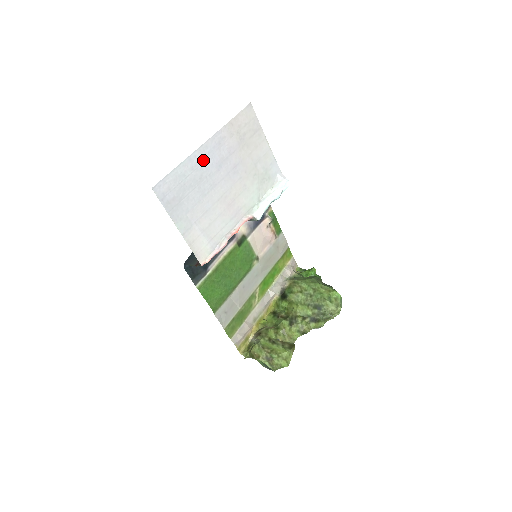
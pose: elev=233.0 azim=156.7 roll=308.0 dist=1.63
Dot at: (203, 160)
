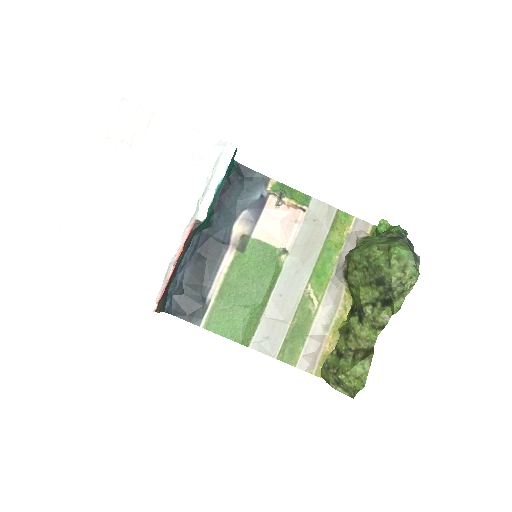
Dot at: (90, 200)
